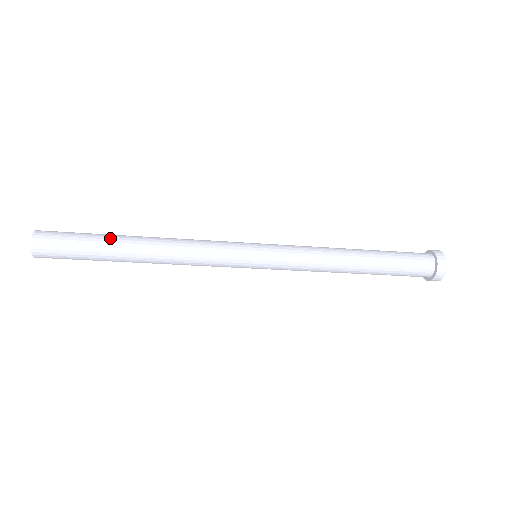
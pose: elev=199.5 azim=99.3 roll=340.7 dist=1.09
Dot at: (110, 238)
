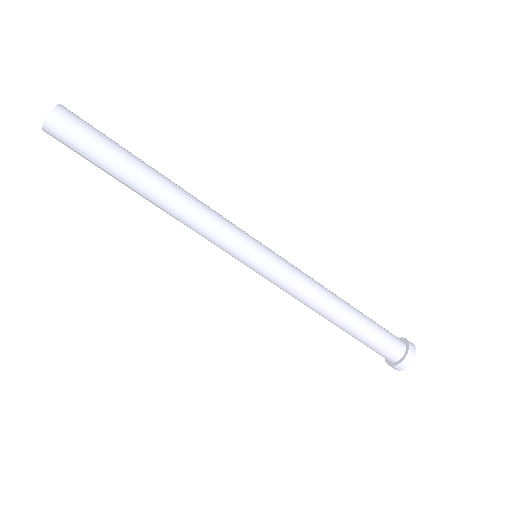
Dot at: (133, 155)
